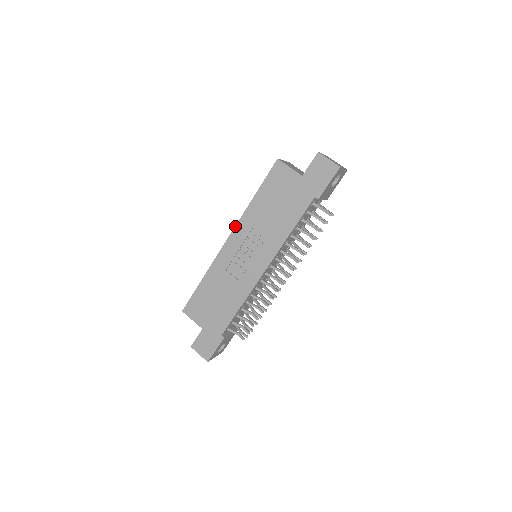
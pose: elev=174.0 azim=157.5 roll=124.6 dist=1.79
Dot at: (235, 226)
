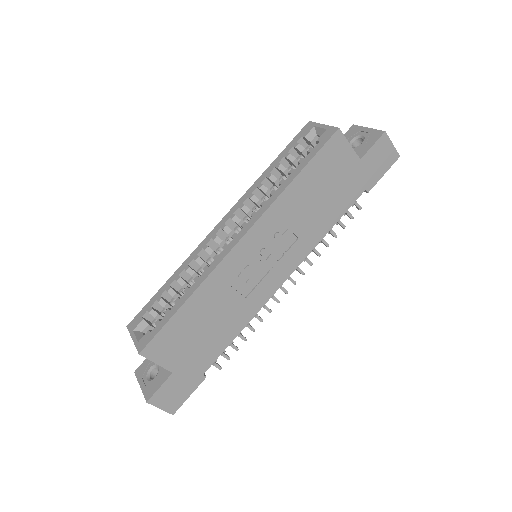
Dot at: (258, 220)
